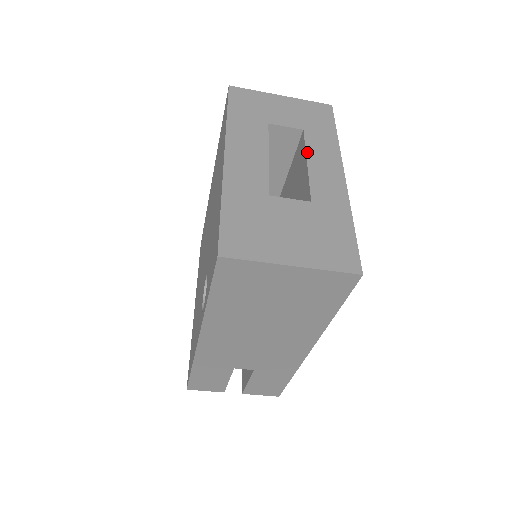
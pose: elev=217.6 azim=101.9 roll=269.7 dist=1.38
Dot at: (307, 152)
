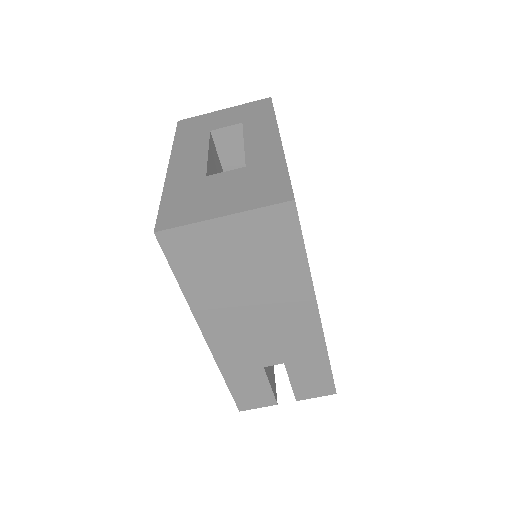
Dot at: (244, 136)
